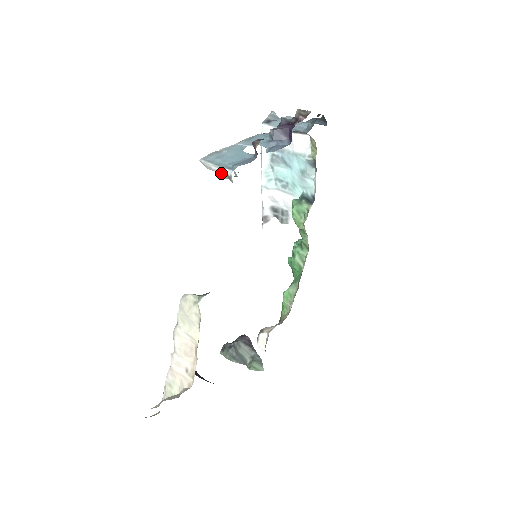
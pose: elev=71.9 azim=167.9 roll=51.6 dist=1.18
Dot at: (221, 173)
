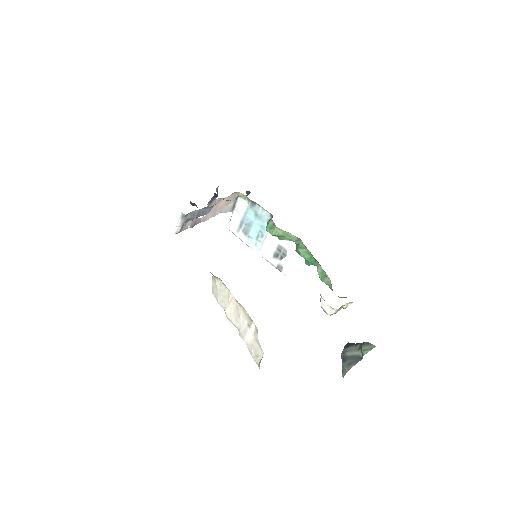
Dot at: (181, 221)
